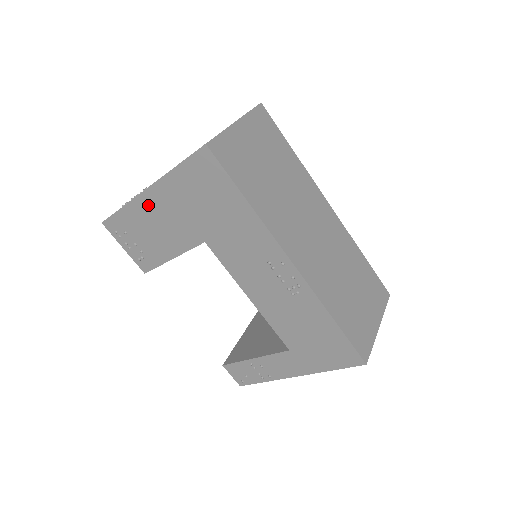
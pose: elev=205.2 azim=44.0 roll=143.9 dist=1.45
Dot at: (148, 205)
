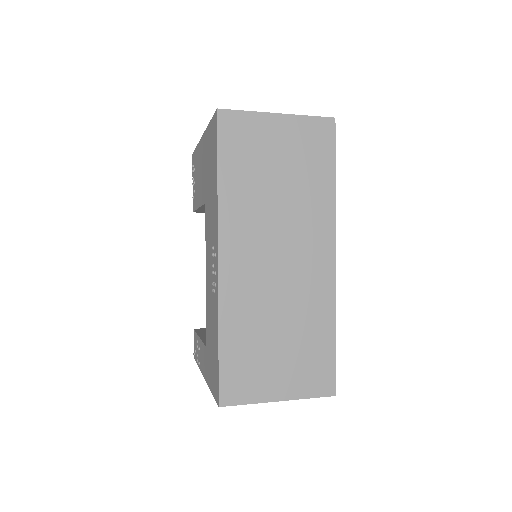
Dot at: (201, 151)
